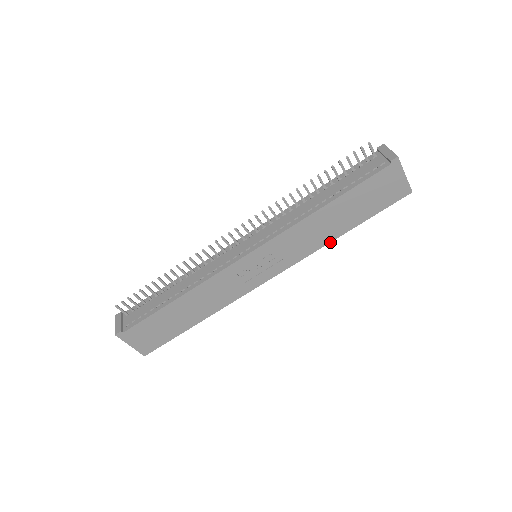
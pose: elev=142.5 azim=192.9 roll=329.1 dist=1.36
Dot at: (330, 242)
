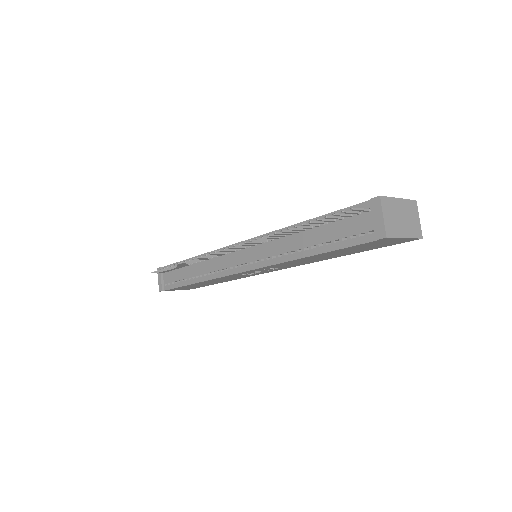
Dot at: occluded
